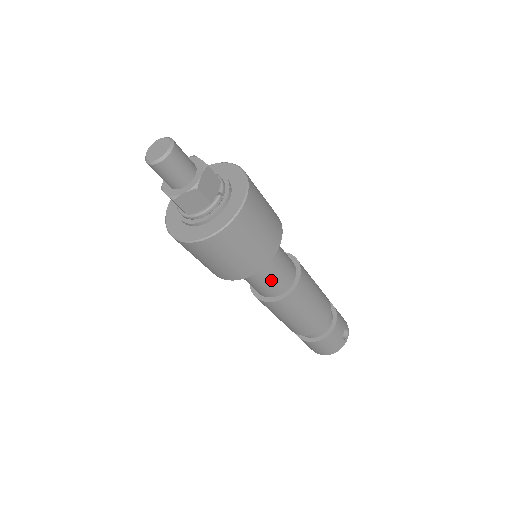
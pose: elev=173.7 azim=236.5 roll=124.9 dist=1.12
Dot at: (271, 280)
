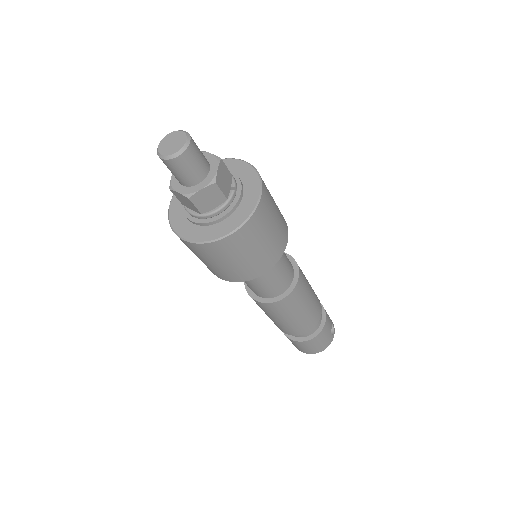
Dot at: (275, 279)
